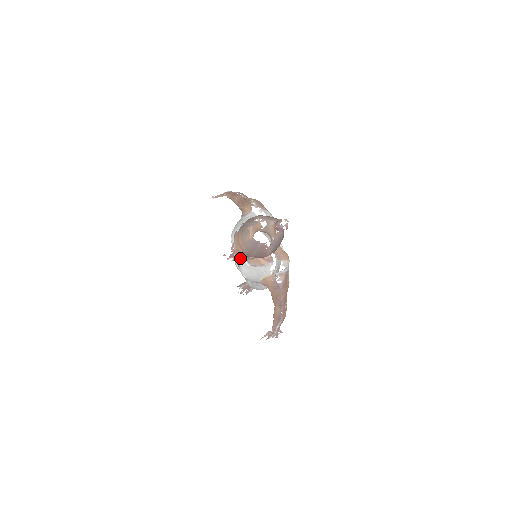
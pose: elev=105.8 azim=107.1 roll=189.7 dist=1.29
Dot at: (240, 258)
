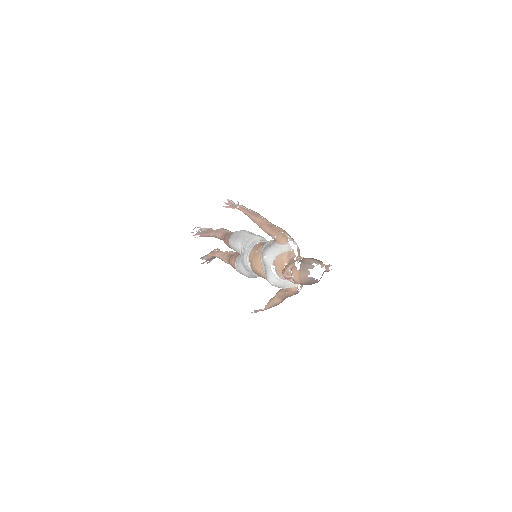
Dot at: (271, 271)
